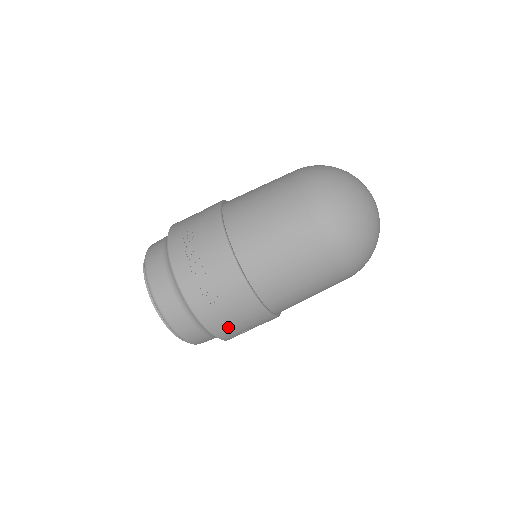
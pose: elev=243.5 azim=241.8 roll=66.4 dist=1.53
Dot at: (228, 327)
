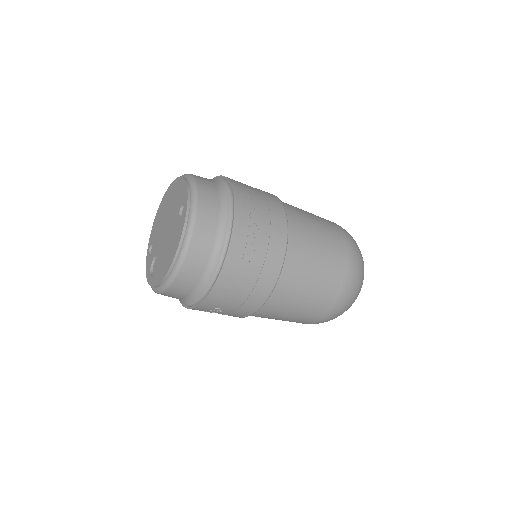
Dot at: (228, 293)
